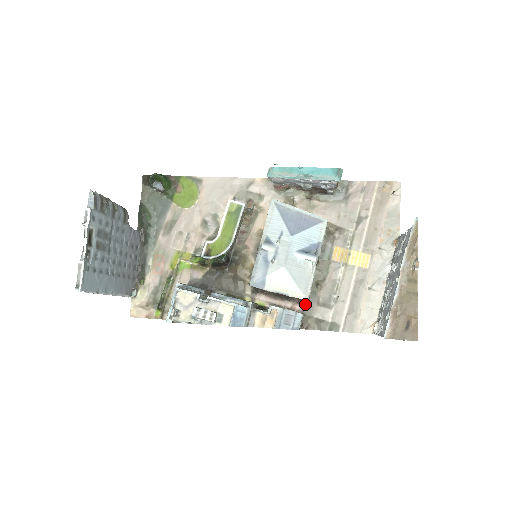
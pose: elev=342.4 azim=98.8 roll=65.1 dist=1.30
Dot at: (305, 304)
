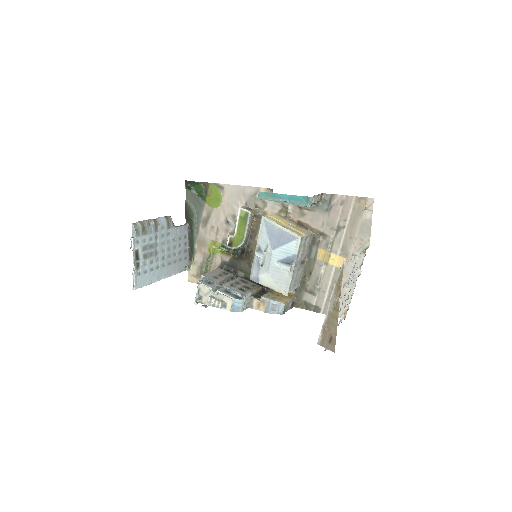
Dot at: (297, 290)
